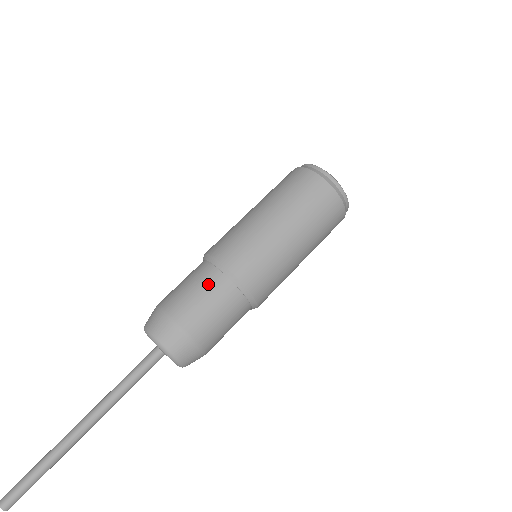
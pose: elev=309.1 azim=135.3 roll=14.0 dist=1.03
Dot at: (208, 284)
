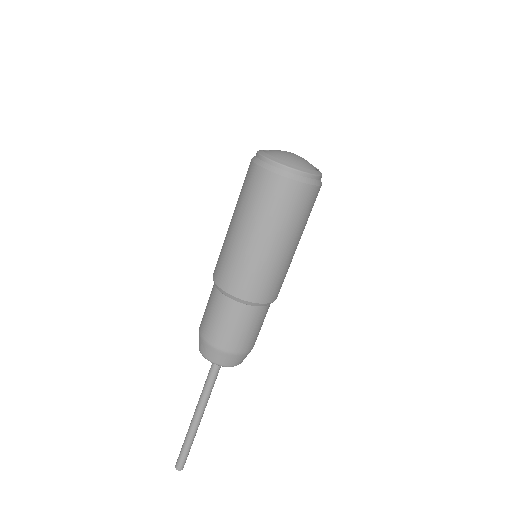
Dot at: (213, 301)
